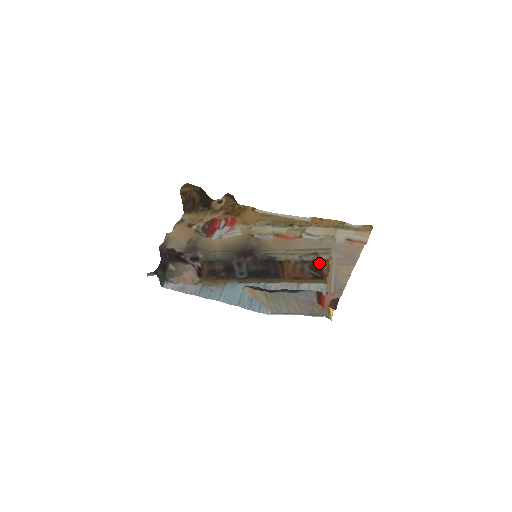
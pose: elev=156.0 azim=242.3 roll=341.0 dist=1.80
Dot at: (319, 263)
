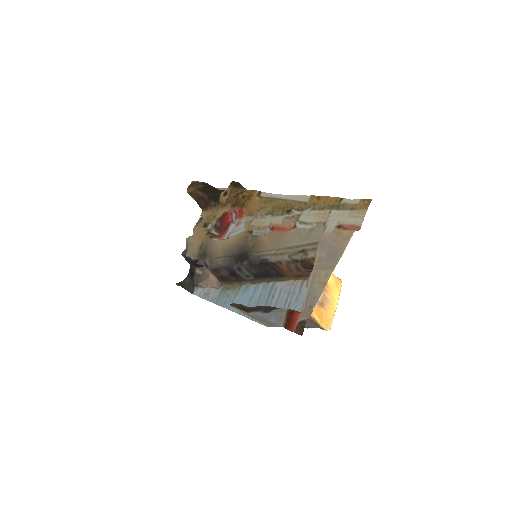
Dot at: (308, 262)
